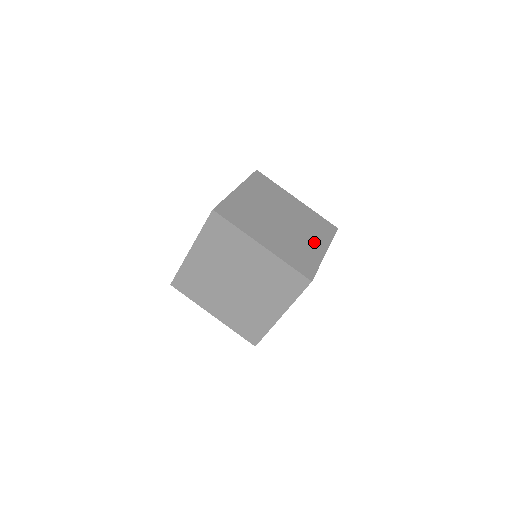
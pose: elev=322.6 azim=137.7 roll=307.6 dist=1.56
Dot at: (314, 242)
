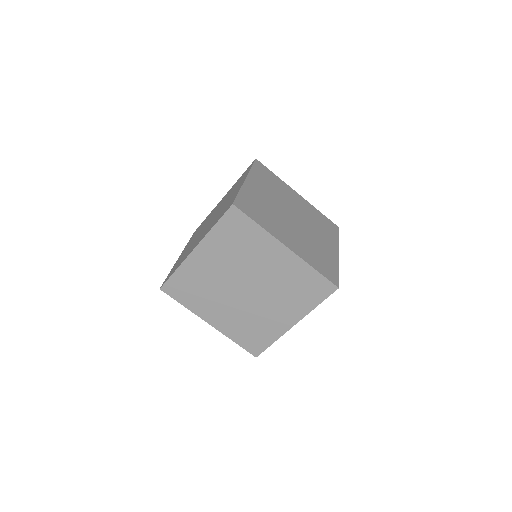
Dot at: (291, 239)
